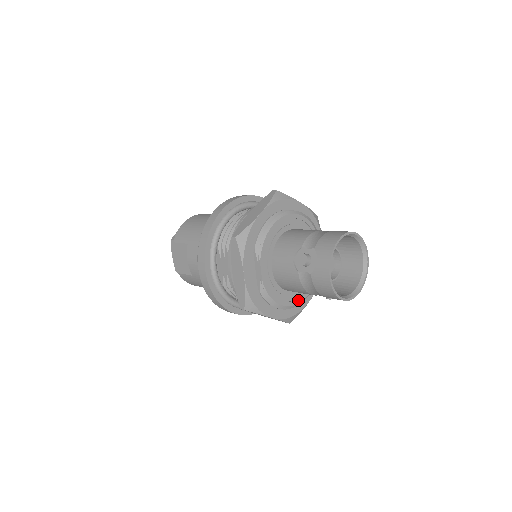
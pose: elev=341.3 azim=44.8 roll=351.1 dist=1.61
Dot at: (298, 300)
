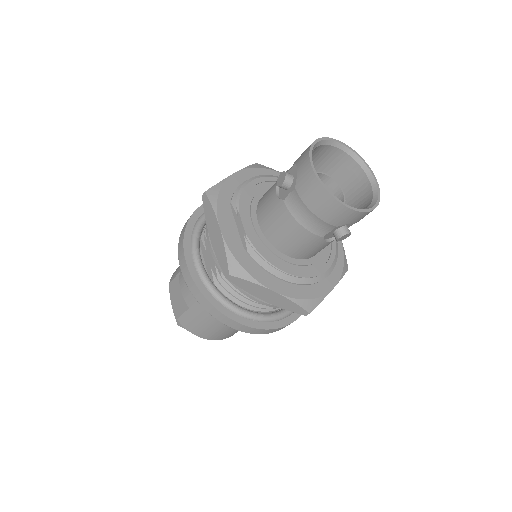
Dot at: (310, 273)
